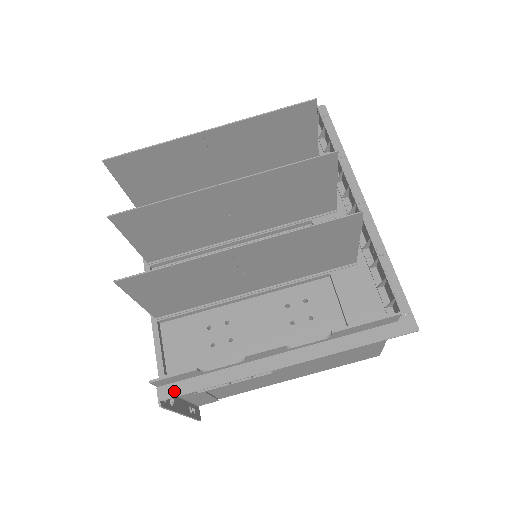
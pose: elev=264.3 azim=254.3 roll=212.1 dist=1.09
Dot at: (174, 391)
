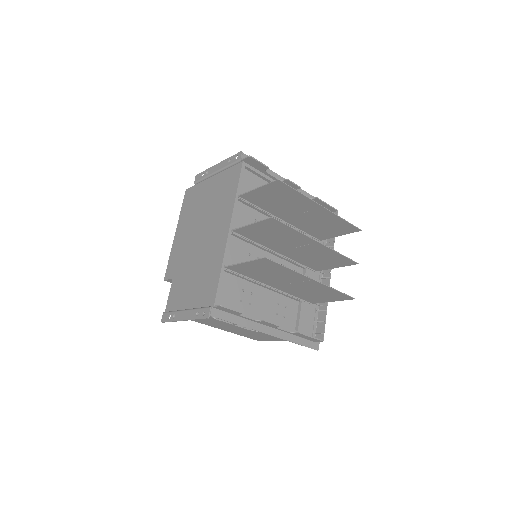
Dot at: (219, 315)
